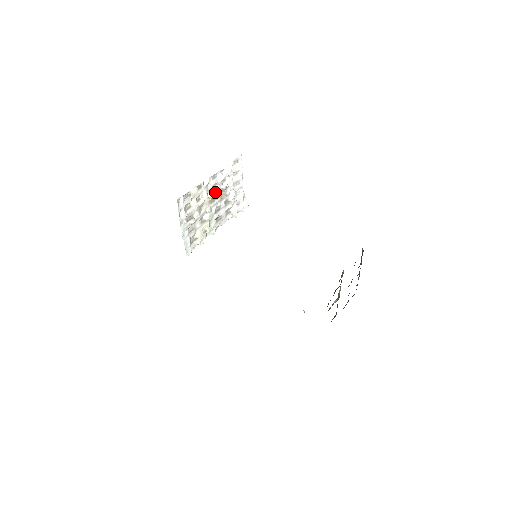
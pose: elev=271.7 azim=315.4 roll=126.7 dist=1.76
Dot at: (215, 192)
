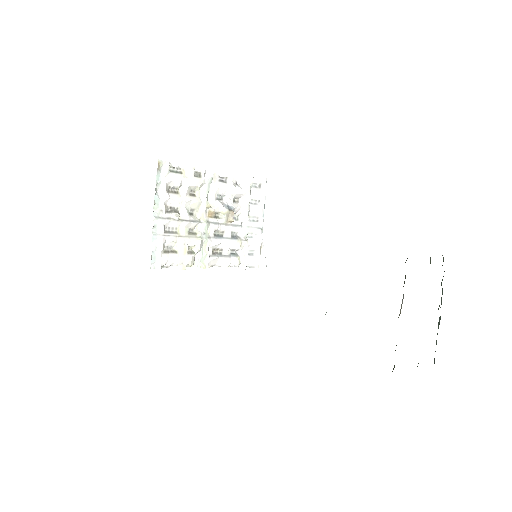
Dot at: (220, 203)
